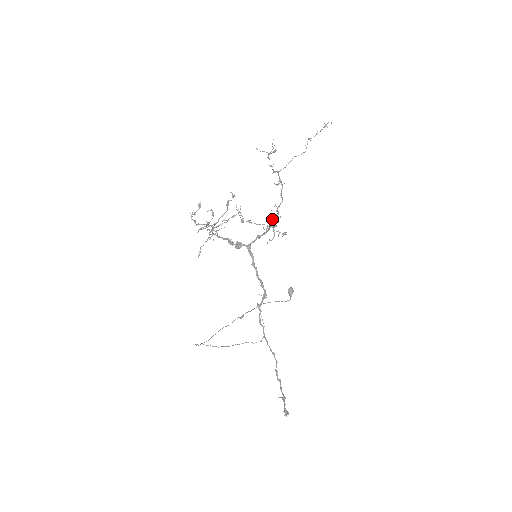
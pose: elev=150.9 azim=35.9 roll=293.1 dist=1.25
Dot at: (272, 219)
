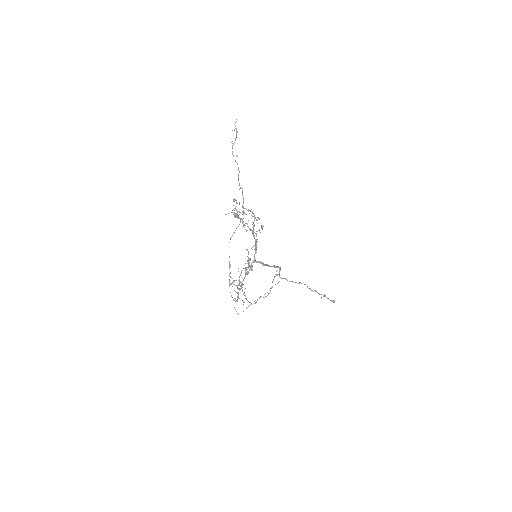
Dot at: occluded
